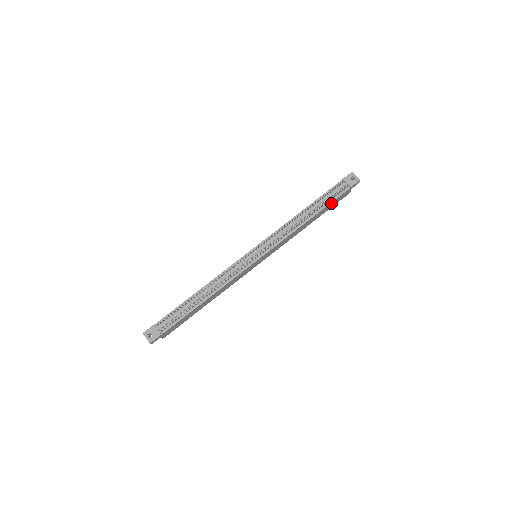
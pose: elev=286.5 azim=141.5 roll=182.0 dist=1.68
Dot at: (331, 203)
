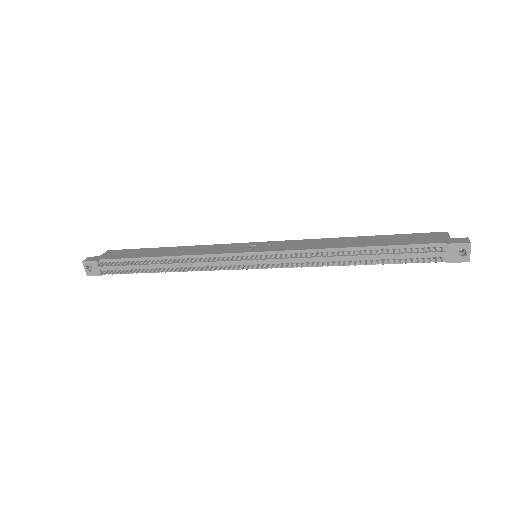
Dot at: (401, 261)
